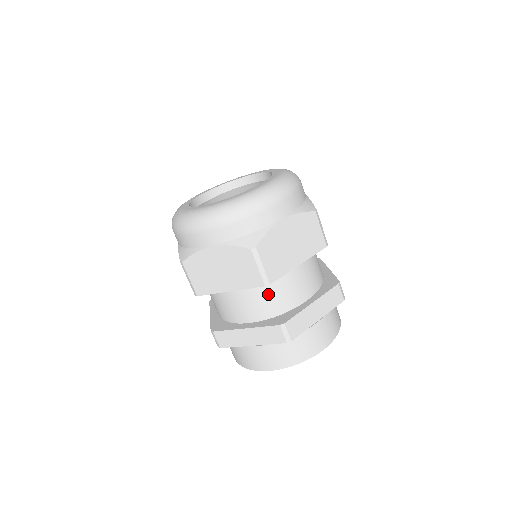
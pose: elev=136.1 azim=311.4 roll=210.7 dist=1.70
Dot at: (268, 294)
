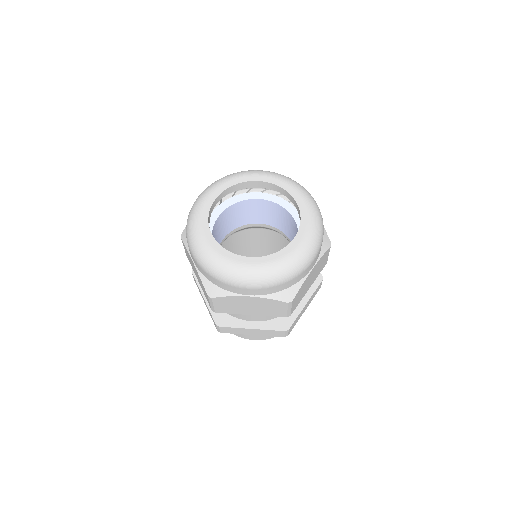
Dot at: occluded
